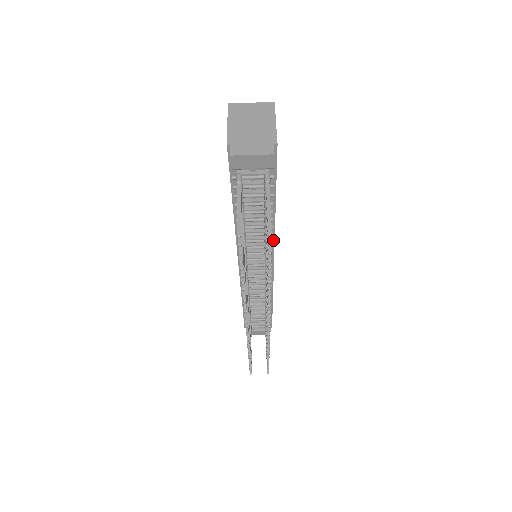
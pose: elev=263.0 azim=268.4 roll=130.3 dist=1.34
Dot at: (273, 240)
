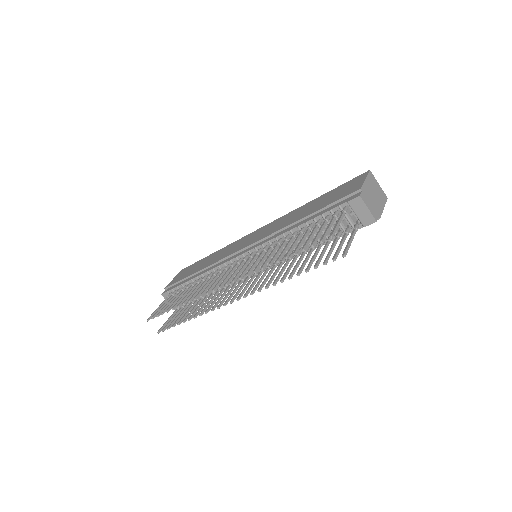
Dot at: occluded
